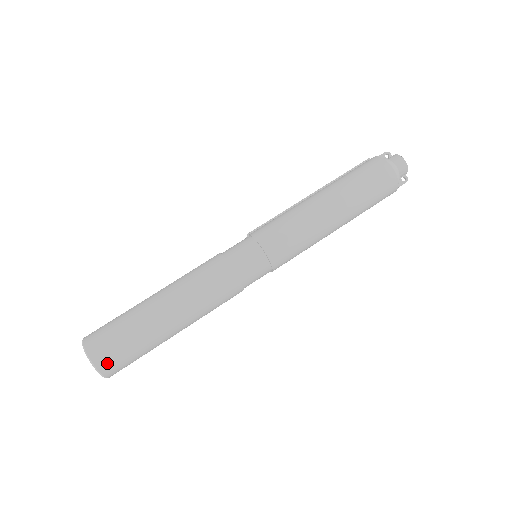
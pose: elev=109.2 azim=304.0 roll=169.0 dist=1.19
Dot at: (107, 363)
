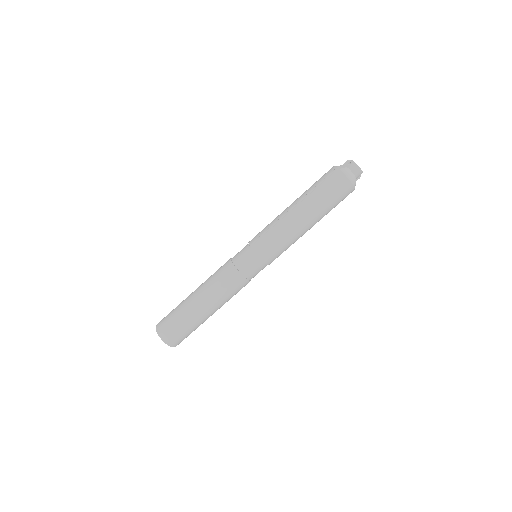
Dot at: occluded
